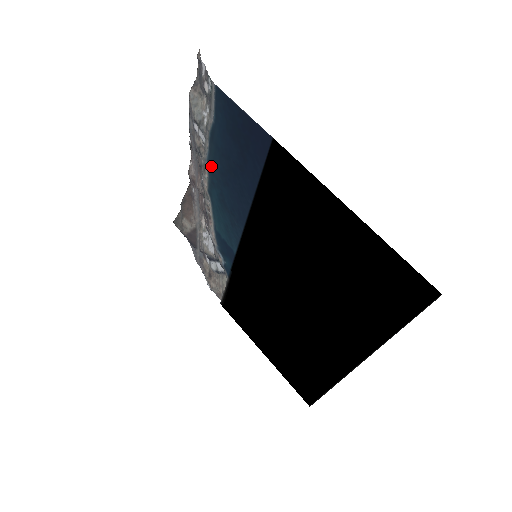
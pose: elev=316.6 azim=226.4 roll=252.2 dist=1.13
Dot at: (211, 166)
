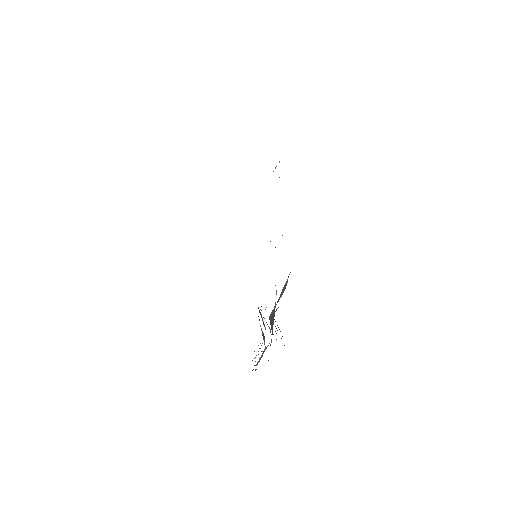
Dot at: occluded
